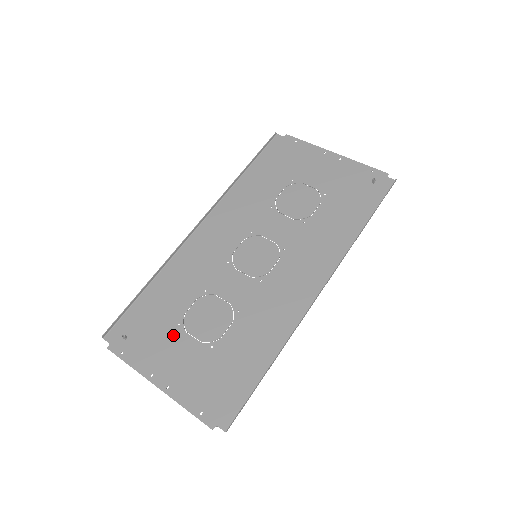
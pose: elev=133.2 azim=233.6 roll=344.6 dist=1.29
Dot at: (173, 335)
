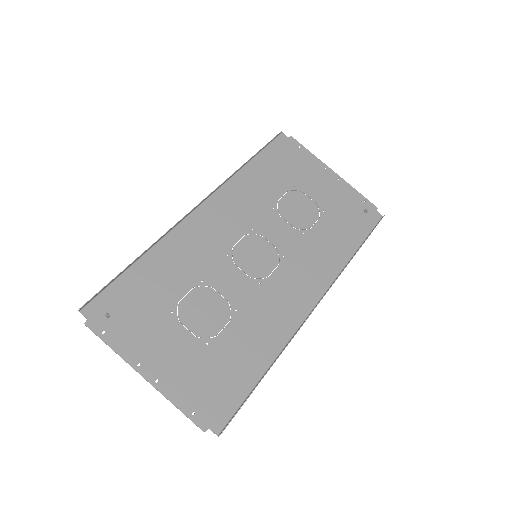
Dot at: (165, 323)
